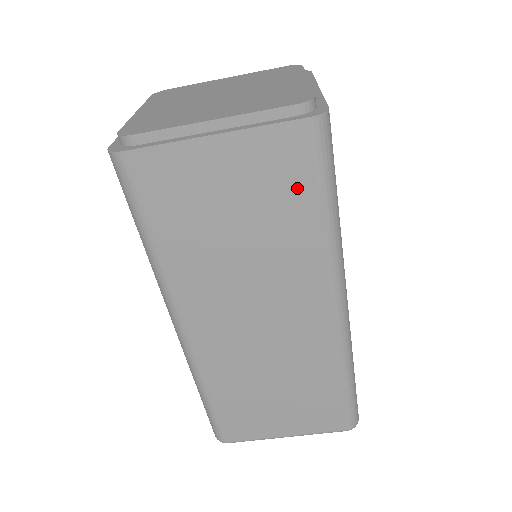
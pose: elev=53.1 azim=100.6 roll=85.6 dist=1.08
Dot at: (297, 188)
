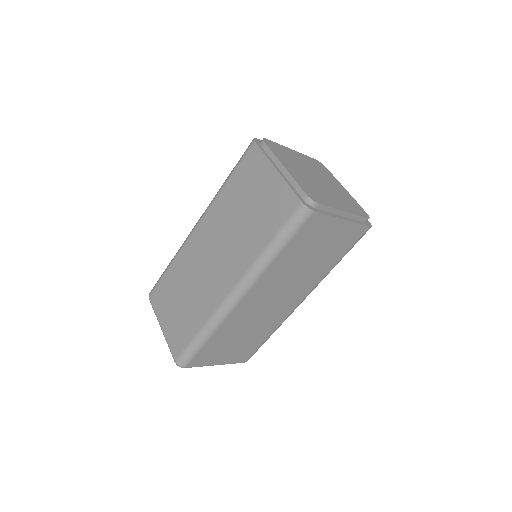
Dot at: (343, 250)
